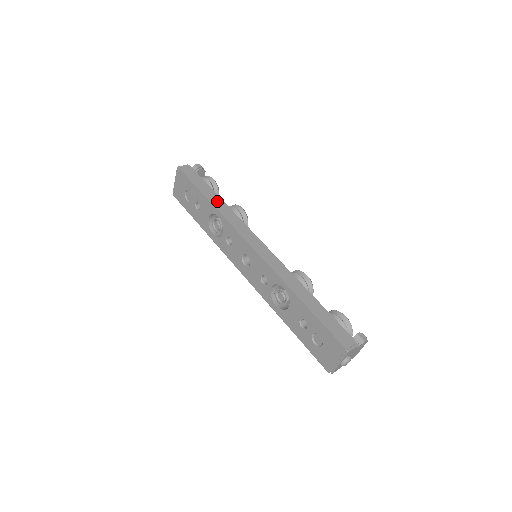
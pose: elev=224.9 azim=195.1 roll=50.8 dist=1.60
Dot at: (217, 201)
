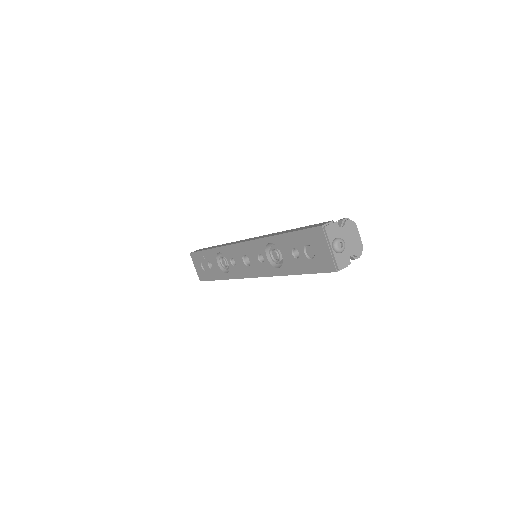
Dot at: occluded
